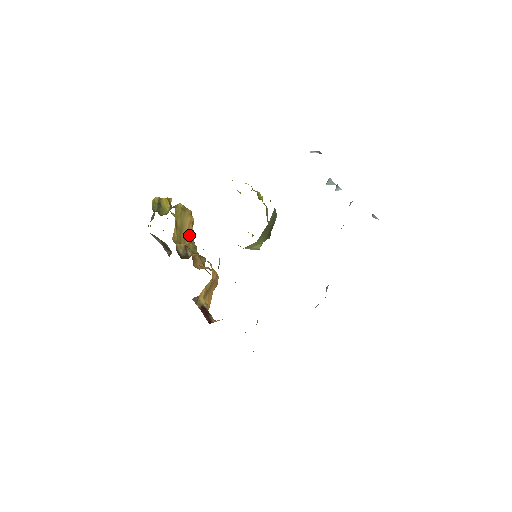
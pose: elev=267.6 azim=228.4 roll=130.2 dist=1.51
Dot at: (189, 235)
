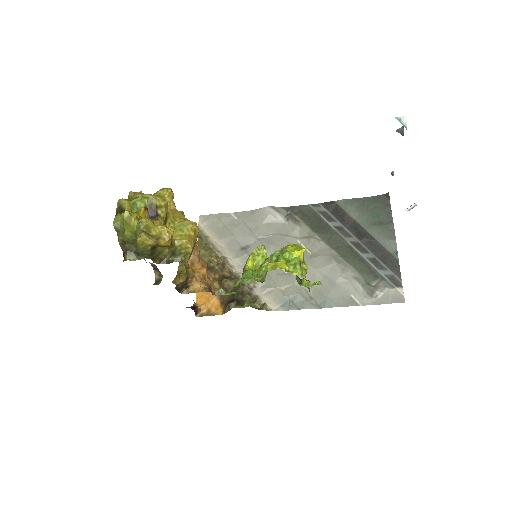
Dot at: occluded
